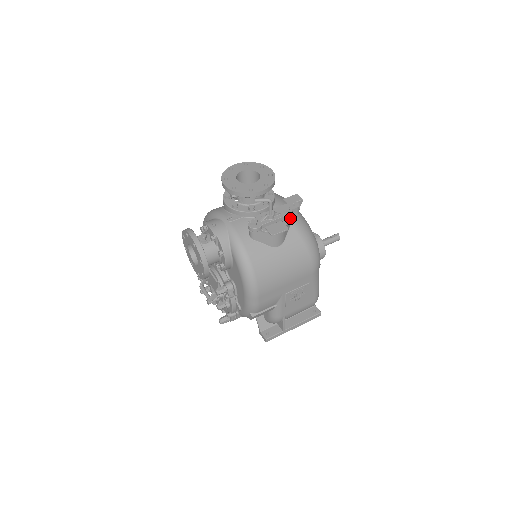
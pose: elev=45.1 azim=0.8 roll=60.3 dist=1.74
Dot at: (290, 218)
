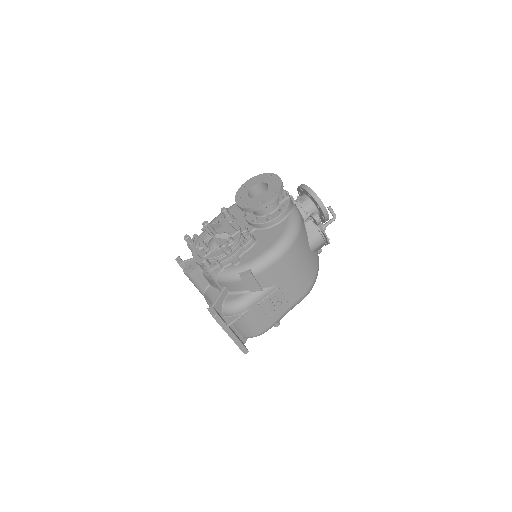
Dot at: occluded
